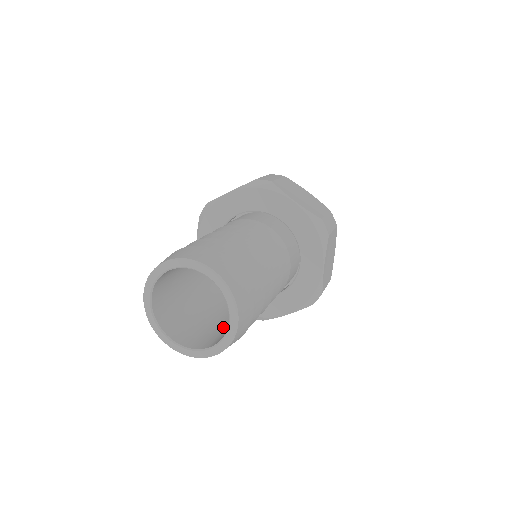
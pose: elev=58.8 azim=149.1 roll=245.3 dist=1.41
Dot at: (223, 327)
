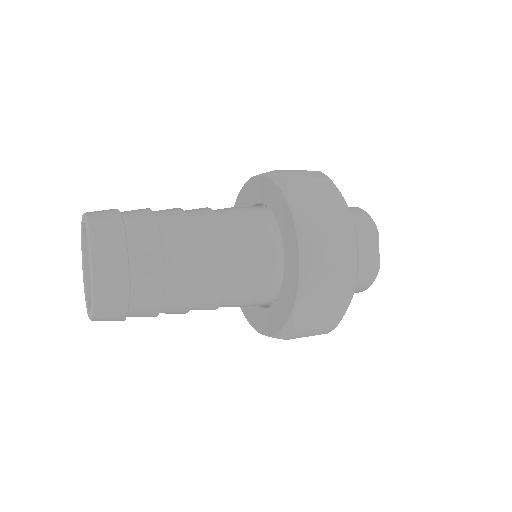
Dot at: occluded
